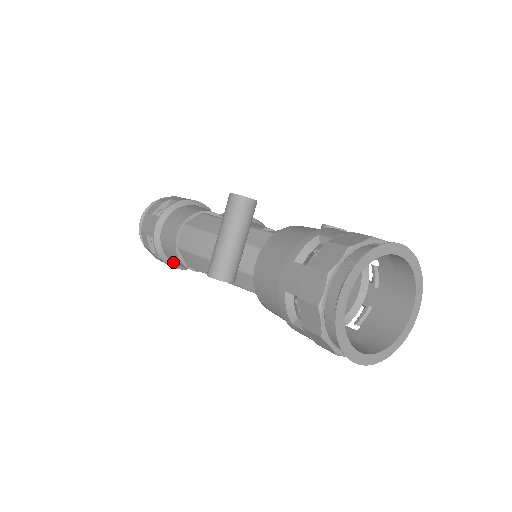
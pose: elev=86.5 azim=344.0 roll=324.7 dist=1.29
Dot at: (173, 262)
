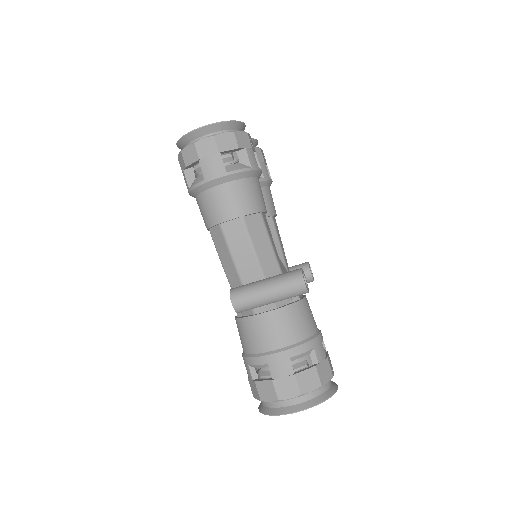
Dot at: (196, 198)
